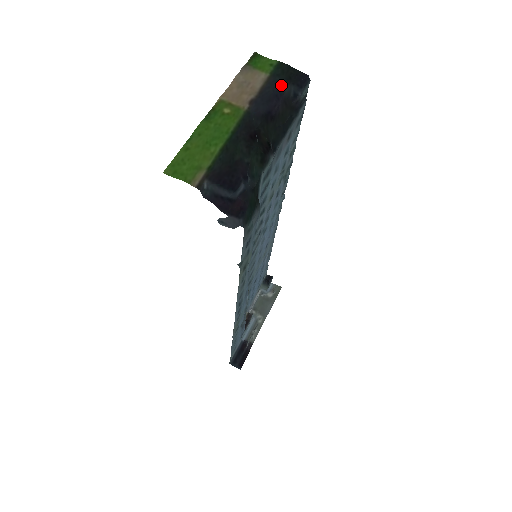
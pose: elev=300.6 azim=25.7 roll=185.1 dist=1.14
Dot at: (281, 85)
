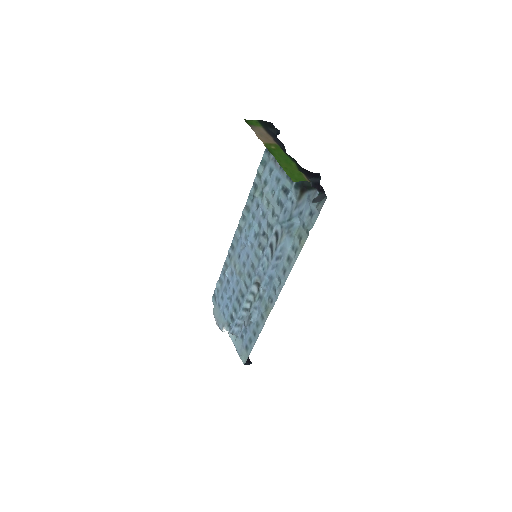
Dot at: (271, 130)
